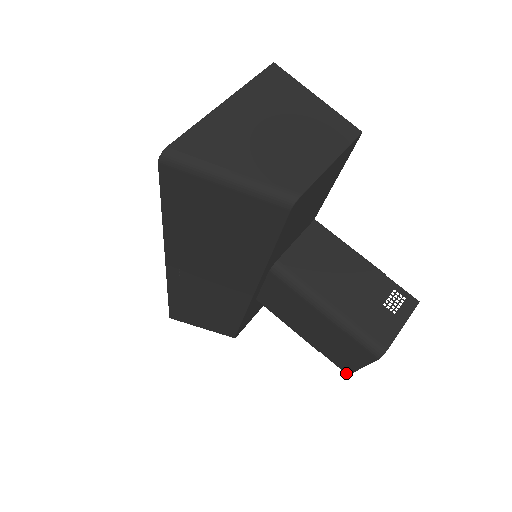
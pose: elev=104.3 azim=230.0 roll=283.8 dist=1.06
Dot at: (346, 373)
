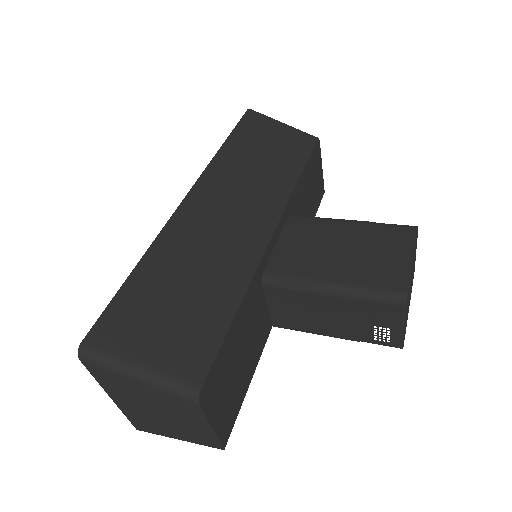
Dot at: (404, 291)
